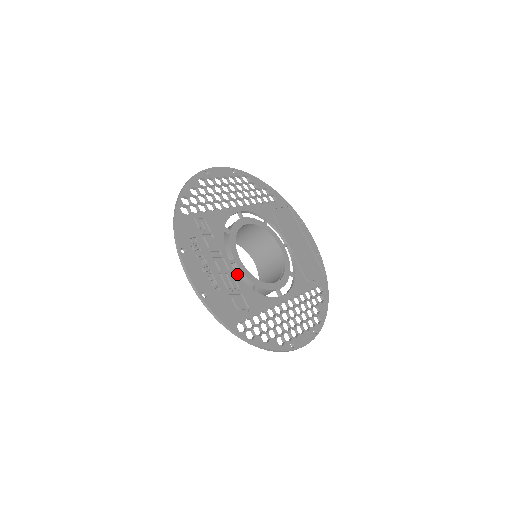
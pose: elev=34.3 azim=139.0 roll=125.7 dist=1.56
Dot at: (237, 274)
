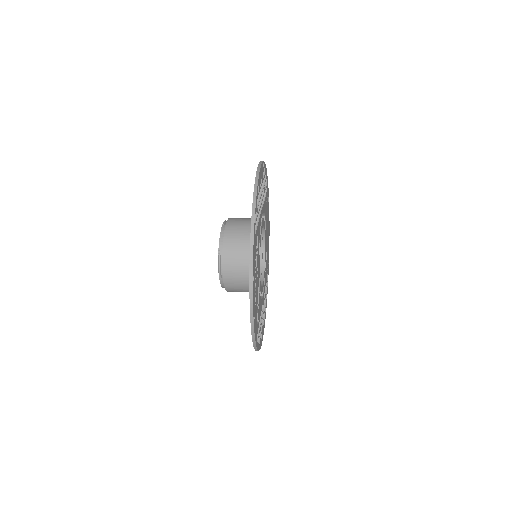
Dot at: occluded
